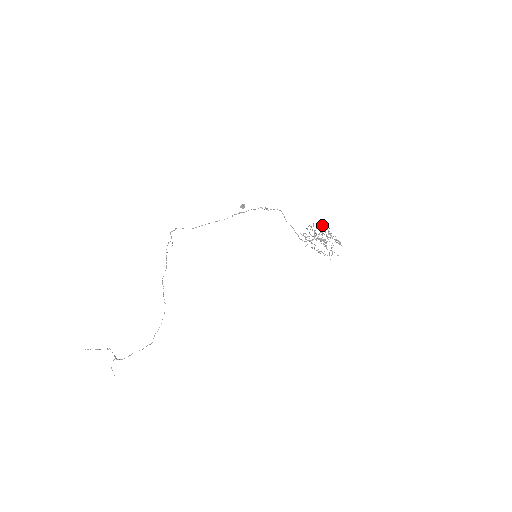
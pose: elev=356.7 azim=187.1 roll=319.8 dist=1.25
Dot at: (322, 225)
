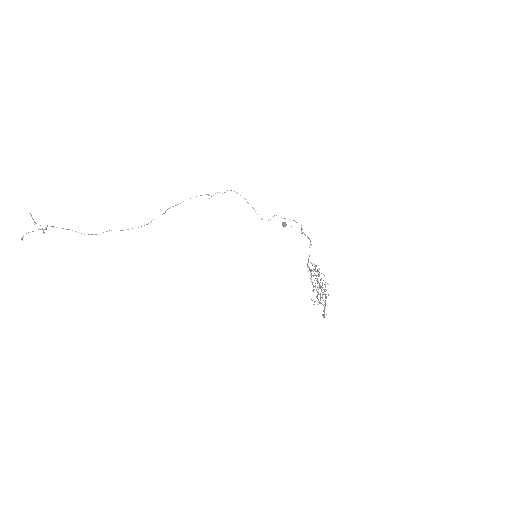
Dot at: occluded
